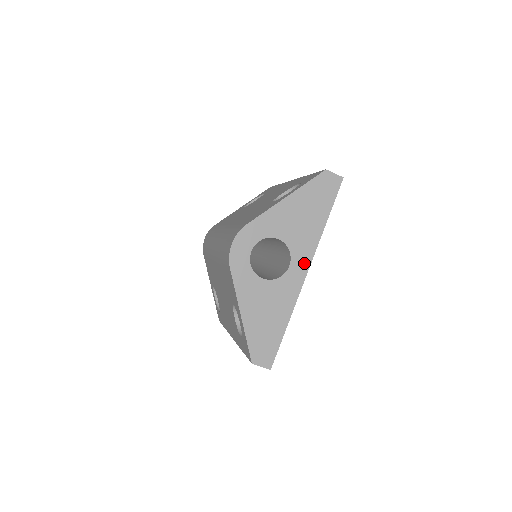
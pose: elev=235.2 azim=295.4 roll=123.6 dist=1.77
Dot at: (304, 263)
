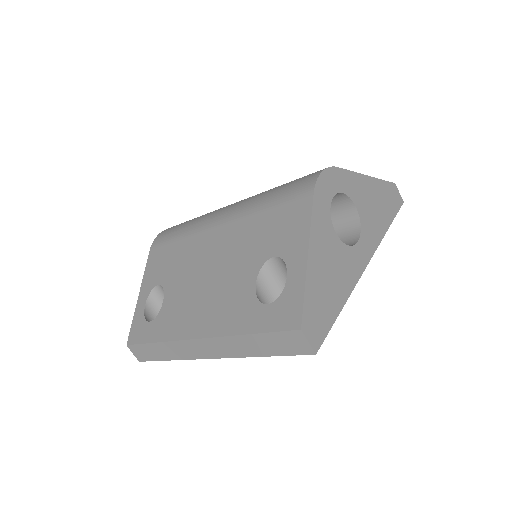
Dot at: (368, 250)
